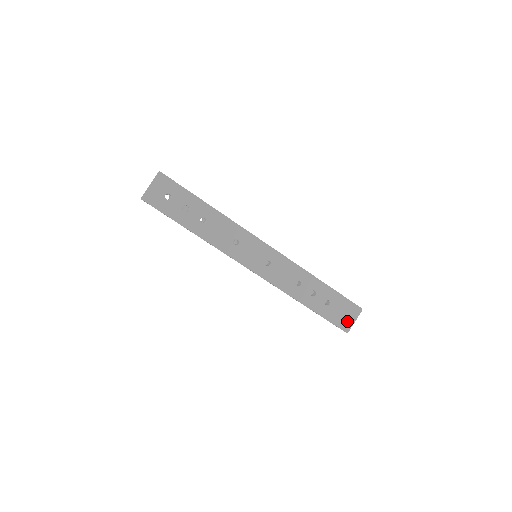
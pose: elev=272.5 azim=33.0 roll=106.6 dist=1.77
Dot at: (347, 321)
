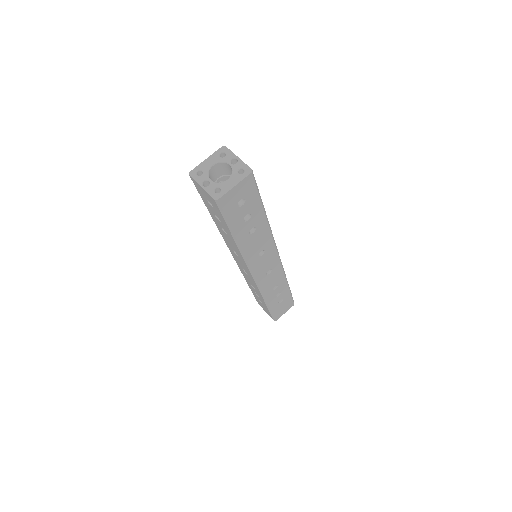
Dot at: (281, 313)
